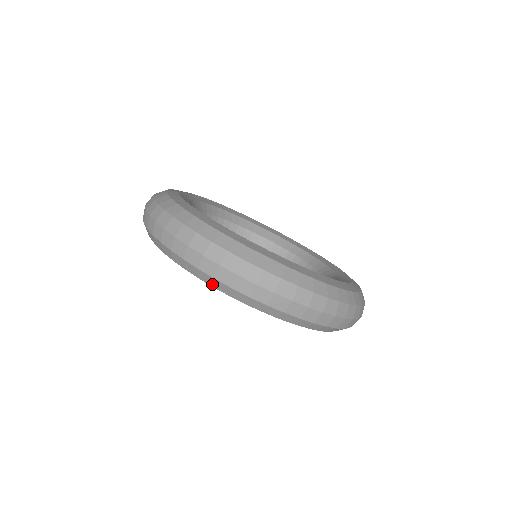
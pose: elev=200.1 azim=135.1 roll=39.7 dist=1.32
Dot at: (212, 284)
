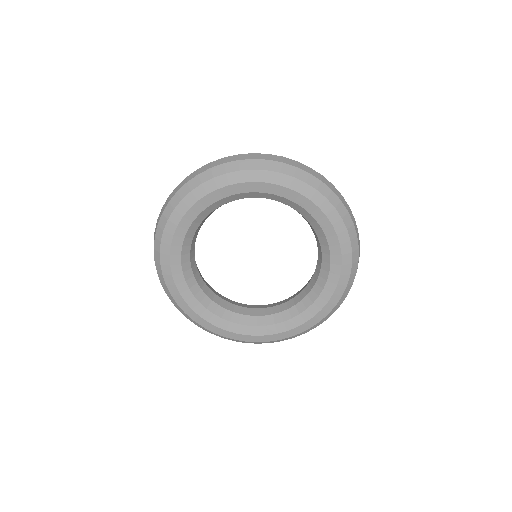
Dot at: (166, 219)
